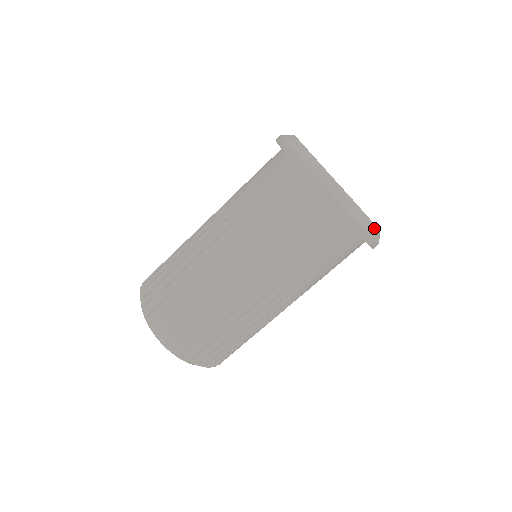
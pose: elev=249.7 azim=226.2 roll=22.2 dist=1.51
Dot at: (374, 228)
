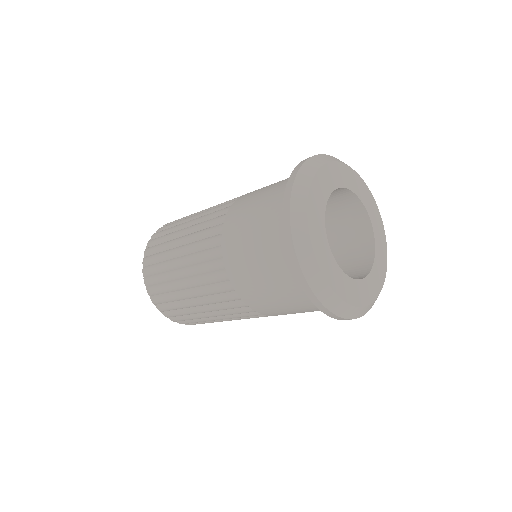
Dot at: (384, 281)
